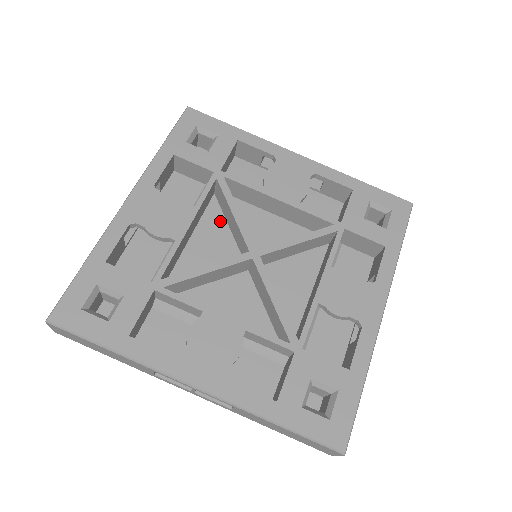
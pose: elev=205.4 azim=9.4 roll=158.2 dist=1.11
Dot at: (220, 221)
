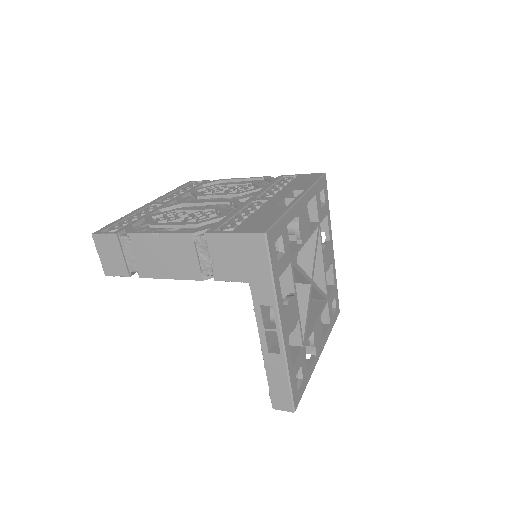
Dot at: occluded
